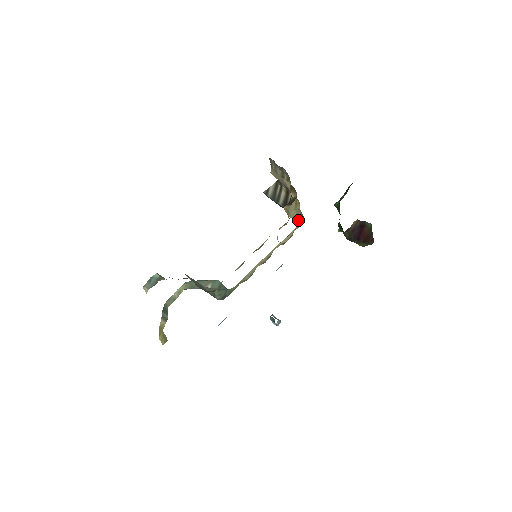
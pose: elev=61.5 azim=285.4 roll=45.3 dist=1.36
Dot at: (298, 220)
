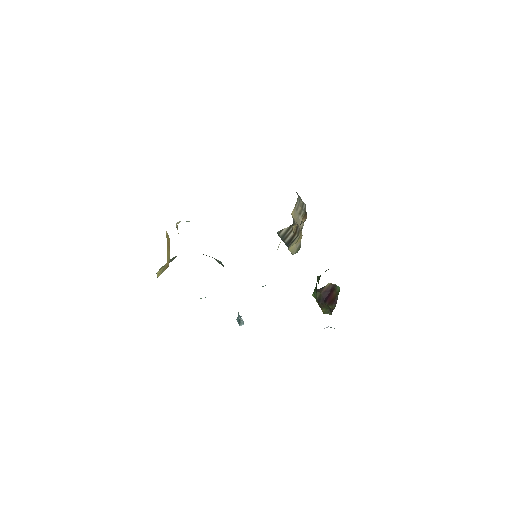
Dot at: (294, 252)
